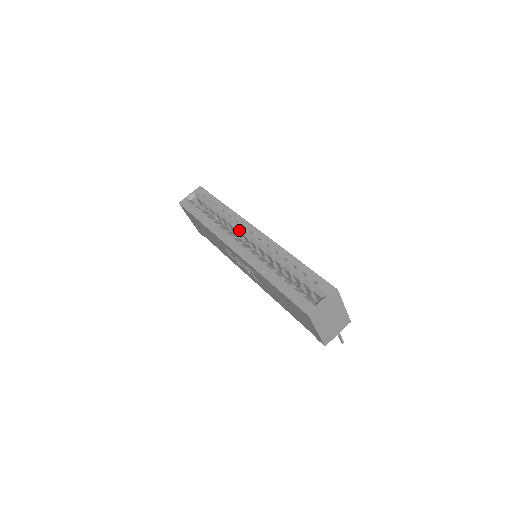
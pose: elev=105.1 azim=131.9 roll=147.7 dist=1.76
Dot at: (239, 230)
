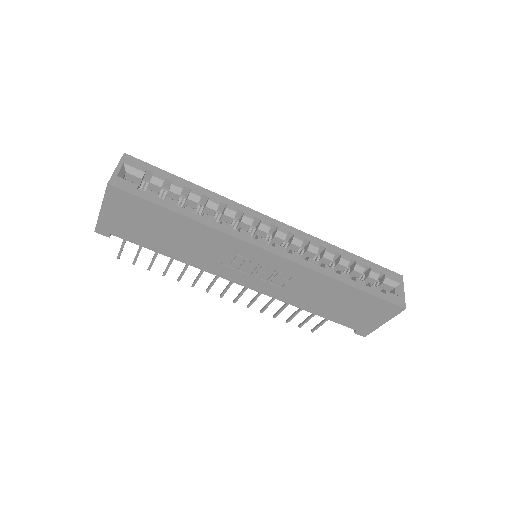
Dot at: occluded
